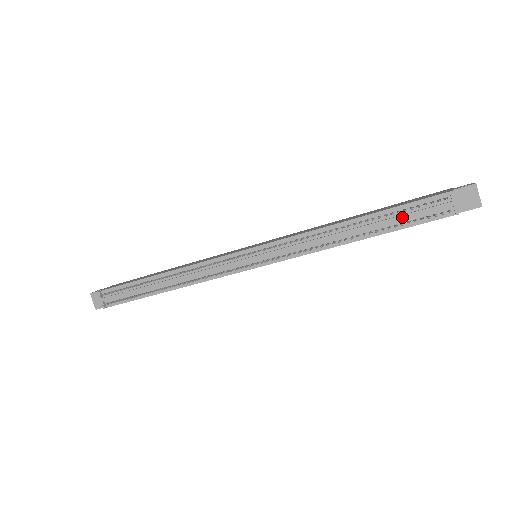
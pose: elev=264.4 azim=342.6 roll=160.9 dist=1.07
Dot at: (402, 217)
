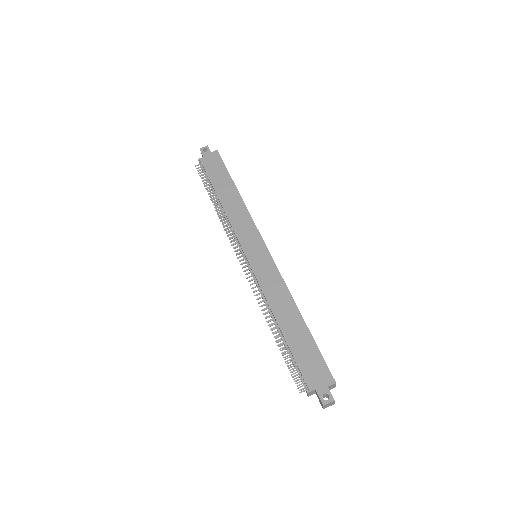
Dot at: (291, 359)
